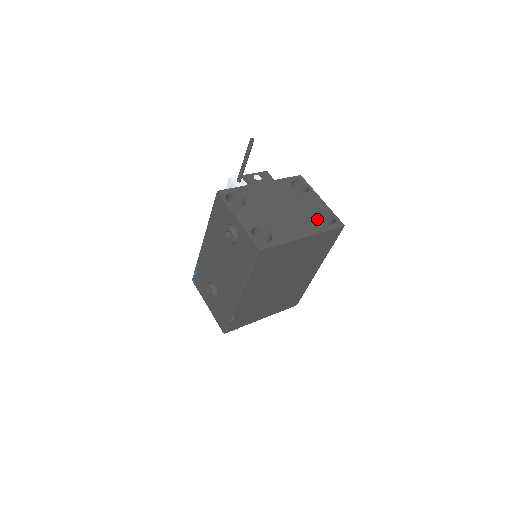
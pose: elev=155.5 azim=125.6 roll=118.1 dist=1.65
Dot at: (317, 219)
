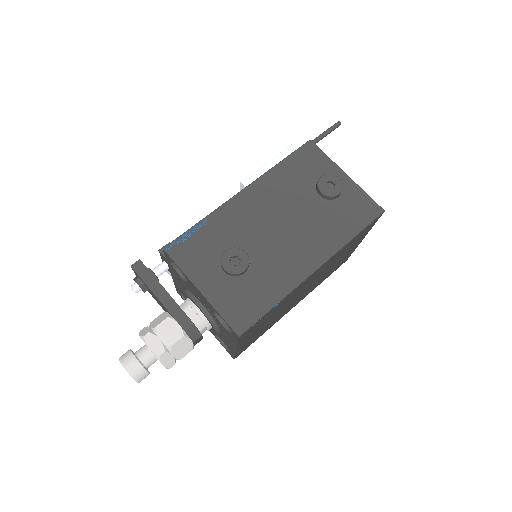
Dot at: occluded
